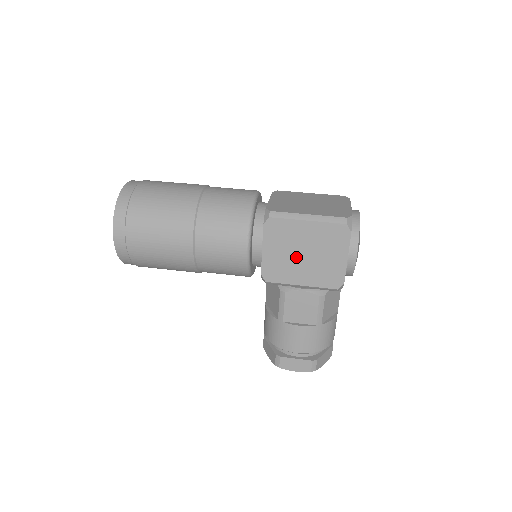
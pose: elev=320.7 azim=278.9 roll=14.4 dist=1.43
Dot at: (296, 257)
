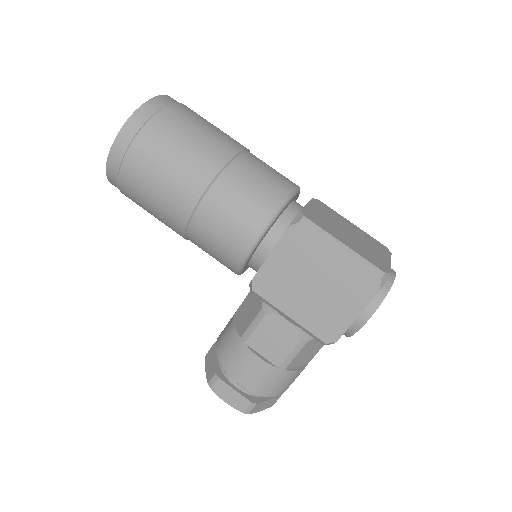
Dot at: (302, 283)
